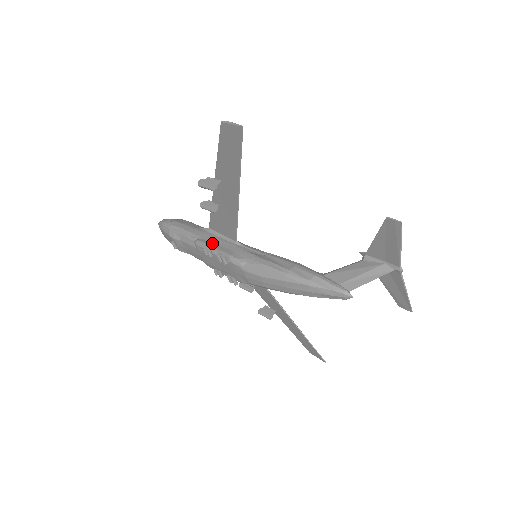
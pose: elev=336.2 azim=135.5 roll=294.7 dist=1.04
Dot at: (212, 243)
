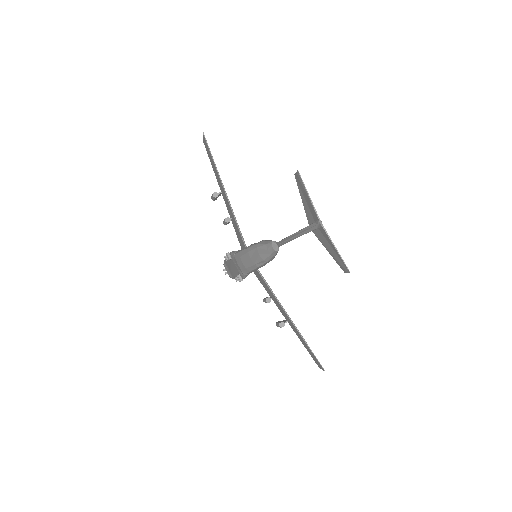
Dot at: occluded
